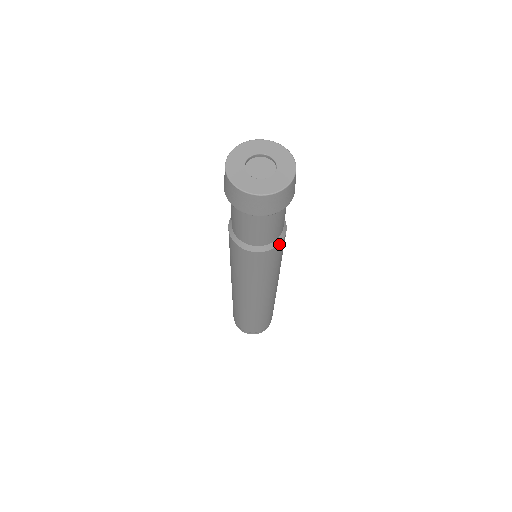
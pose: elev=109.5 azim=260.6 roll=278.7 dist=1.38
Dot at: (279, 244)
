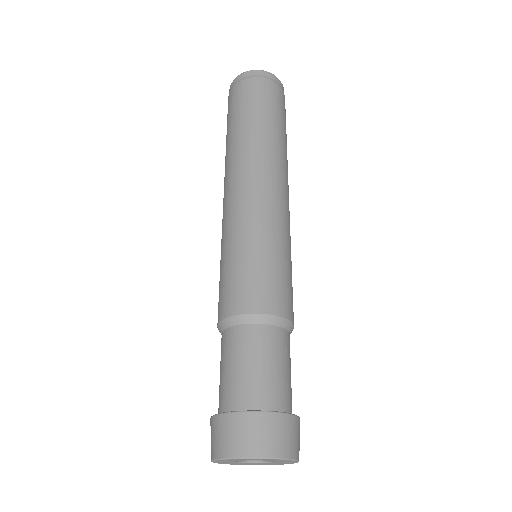
Dot at: occluded
